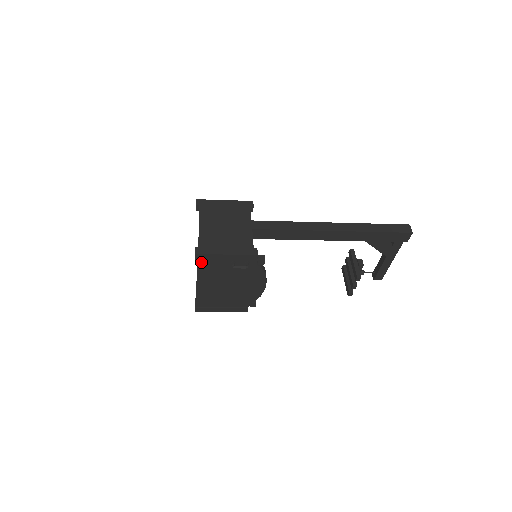
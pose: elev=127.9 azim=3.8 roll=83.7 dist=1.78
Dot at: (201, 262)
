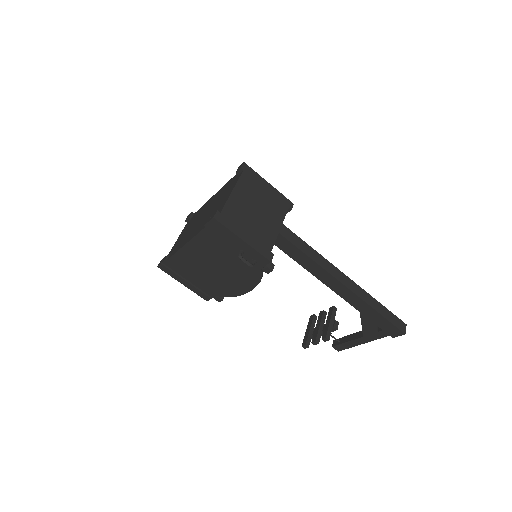
Dot at: (211, 229)
